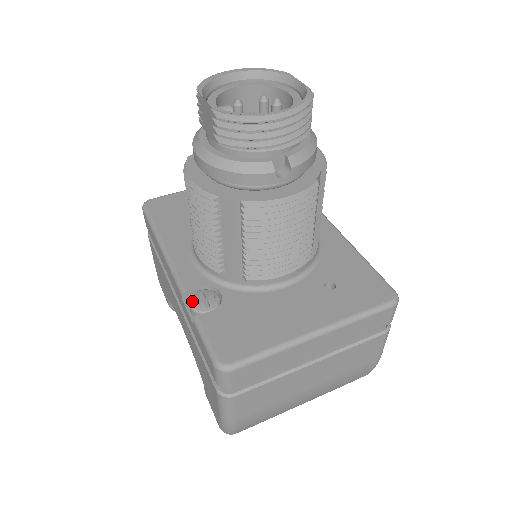
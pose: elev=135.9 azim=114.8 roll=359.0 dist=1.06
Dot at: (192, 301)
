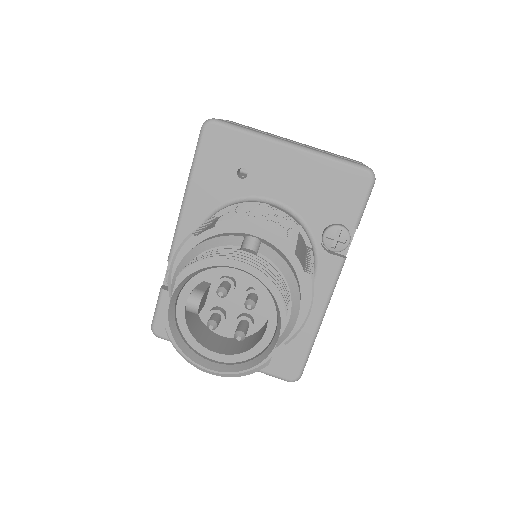
Dot at: occluded
